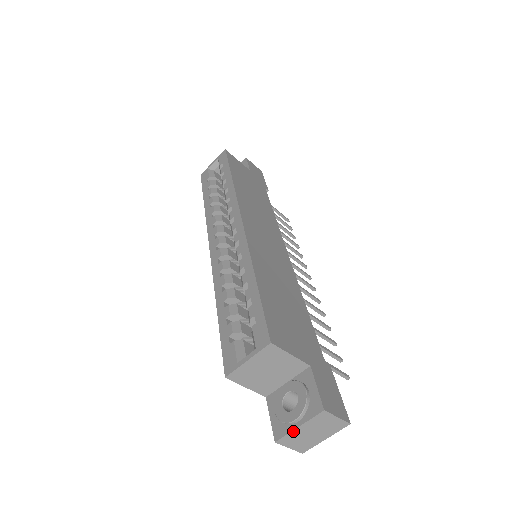
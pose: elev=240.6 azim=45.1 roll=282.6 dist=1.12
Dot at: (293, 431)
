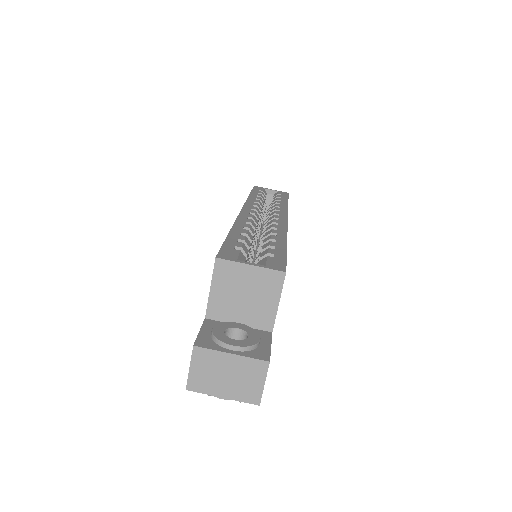
Dot at: (221, 352)
